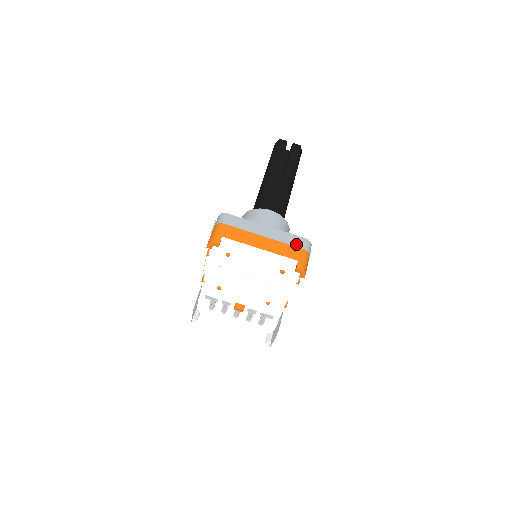
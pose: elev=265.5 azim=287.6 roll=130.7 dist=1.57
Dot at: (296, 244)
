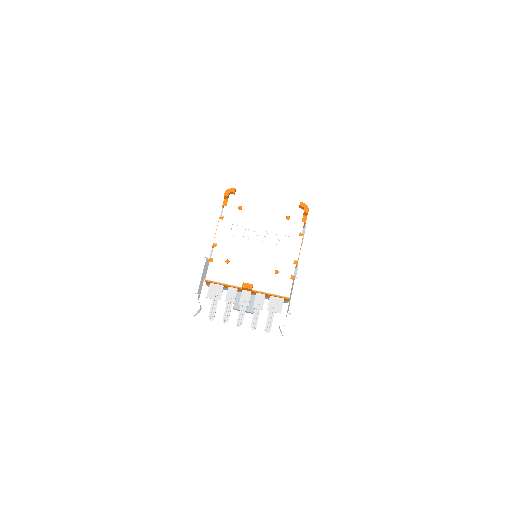
Dot at: occluded
